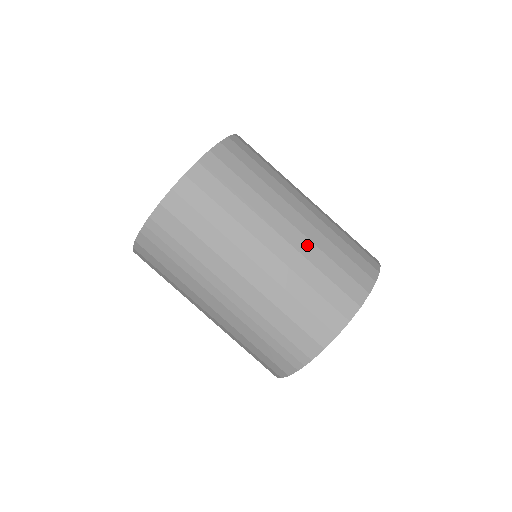
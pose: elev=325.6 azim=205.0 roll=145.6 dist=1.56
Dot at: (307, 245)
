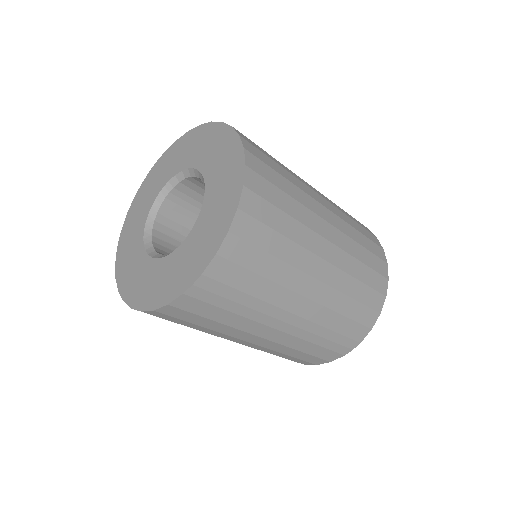
Dot at: (346, 240)
